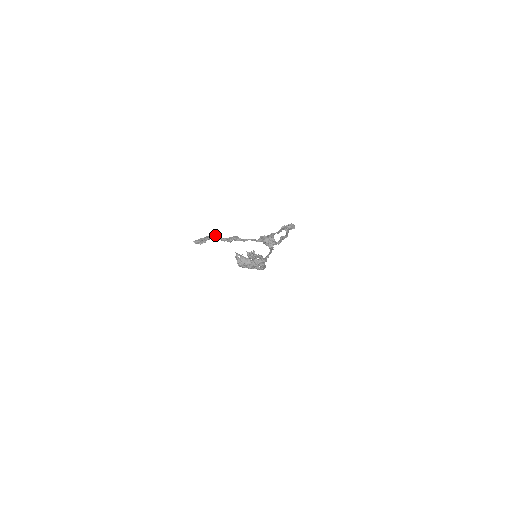
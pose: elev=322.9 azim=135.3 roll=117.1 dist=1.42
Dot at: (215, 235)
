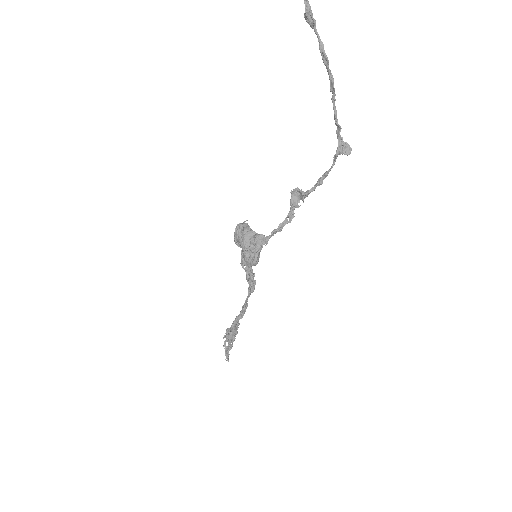
Dot at: out of frame
